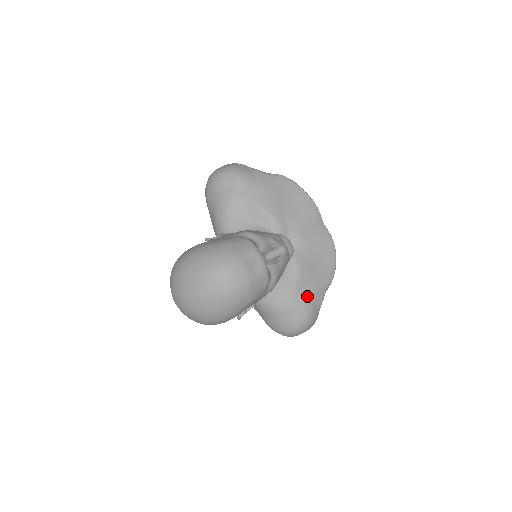
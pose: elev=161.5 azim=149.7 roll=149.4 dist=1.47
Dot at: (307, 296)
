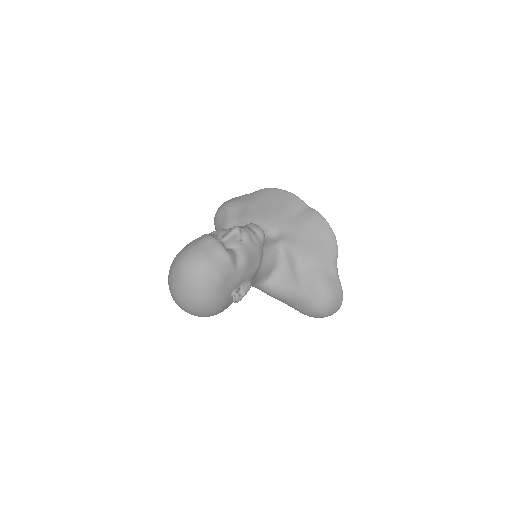
Dot at: (314, 270)
